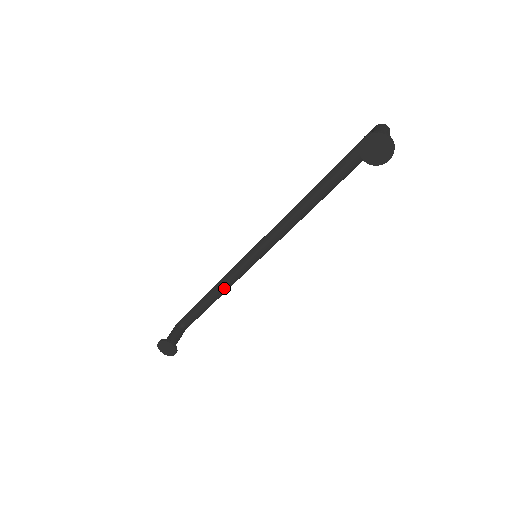
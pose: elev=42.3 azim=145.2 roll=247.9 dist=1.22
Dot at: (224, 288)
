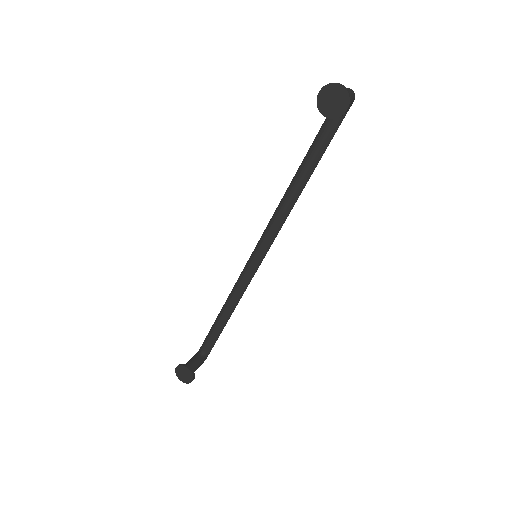
Dot at: (234, 301)
